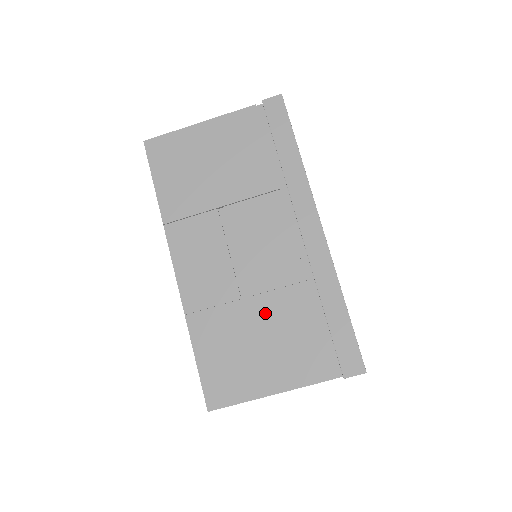
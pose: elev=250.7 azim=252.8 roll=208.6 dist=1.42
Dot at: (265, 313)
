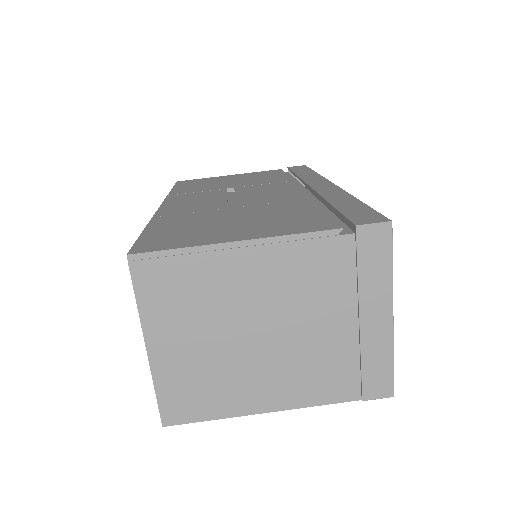
Dot at: (253, 211)
